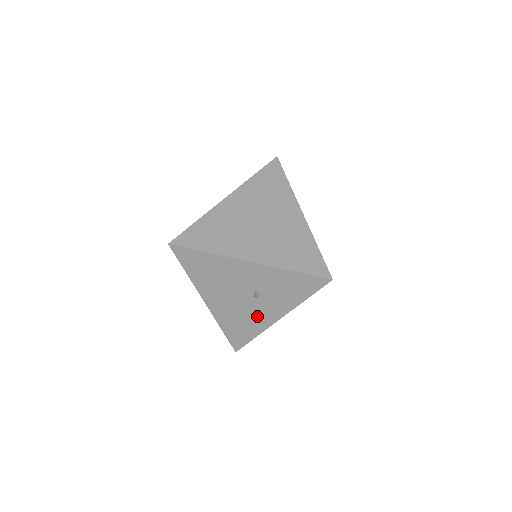
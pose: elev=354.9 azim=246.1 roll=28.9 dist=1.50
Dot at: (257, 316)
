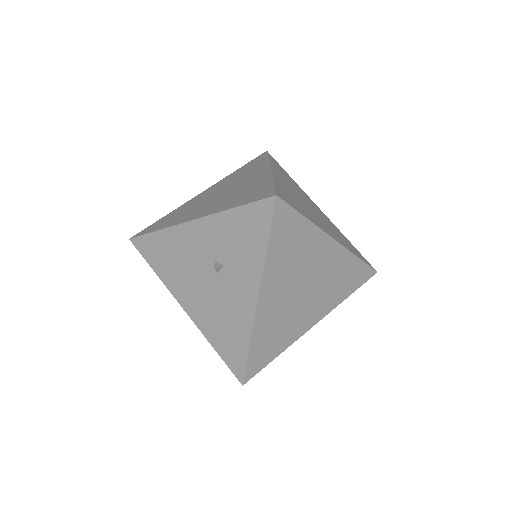
Dot at: (235, 305)
